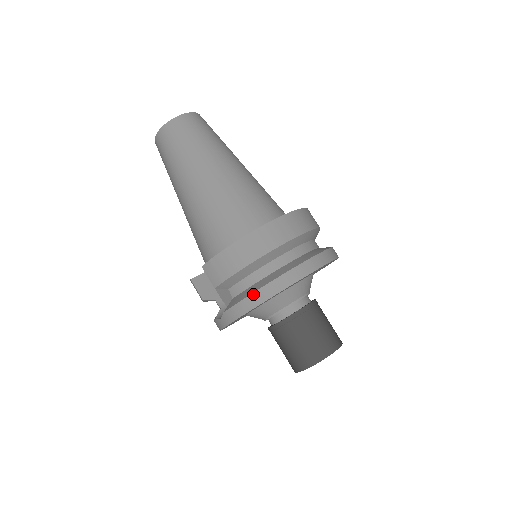
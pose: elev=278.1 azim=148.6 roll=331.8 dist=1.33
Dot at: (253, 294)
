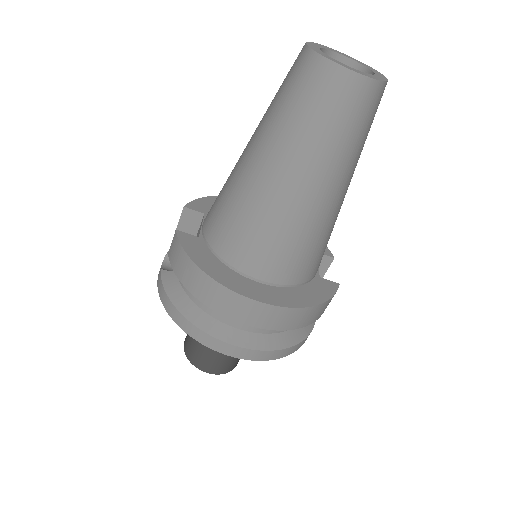
Dot at: (172, 305)
